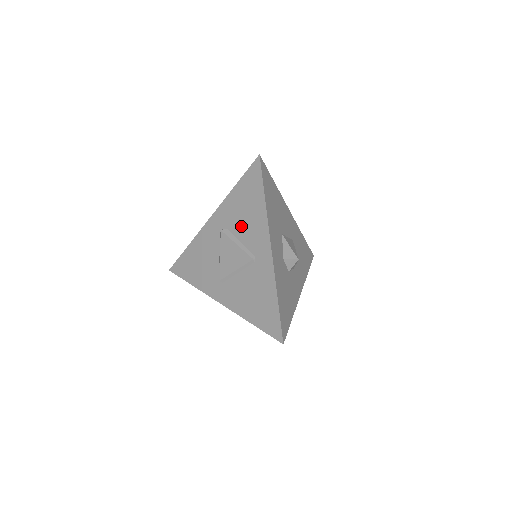
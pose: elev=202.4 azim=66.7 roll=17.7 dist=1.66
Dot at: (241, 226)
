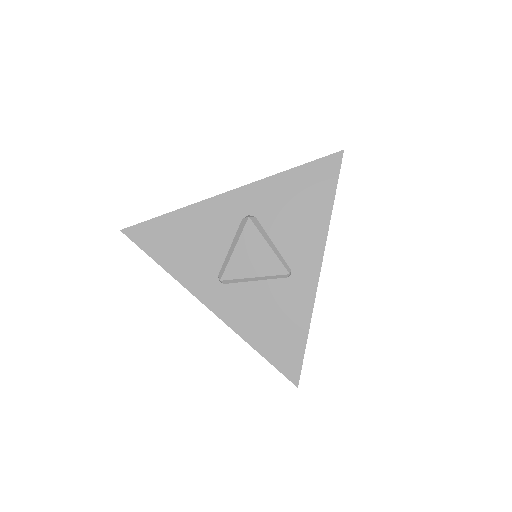
Dot at: (282, 224)
